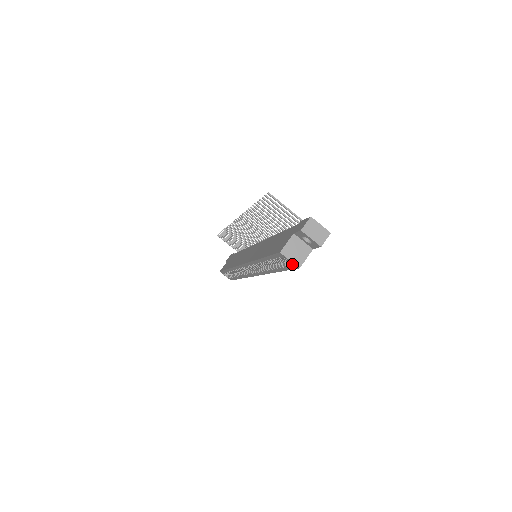
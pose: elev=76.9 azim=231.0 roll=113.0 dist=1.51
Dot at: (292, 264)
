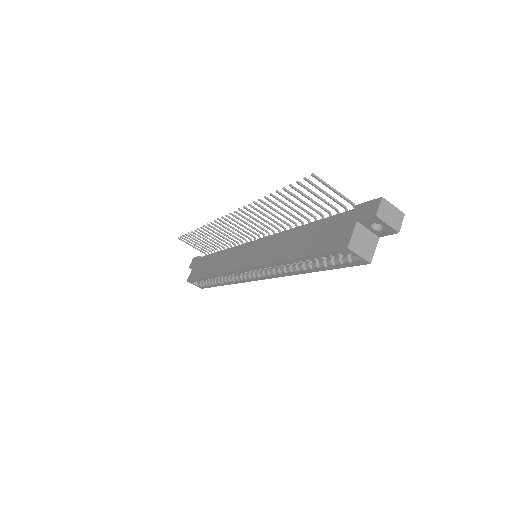
Dot at: (359, 260)
